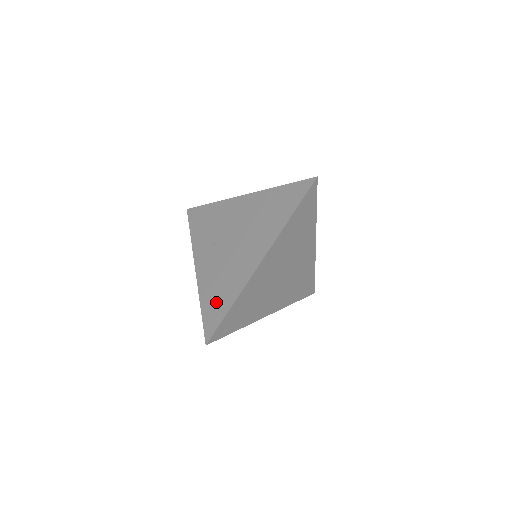
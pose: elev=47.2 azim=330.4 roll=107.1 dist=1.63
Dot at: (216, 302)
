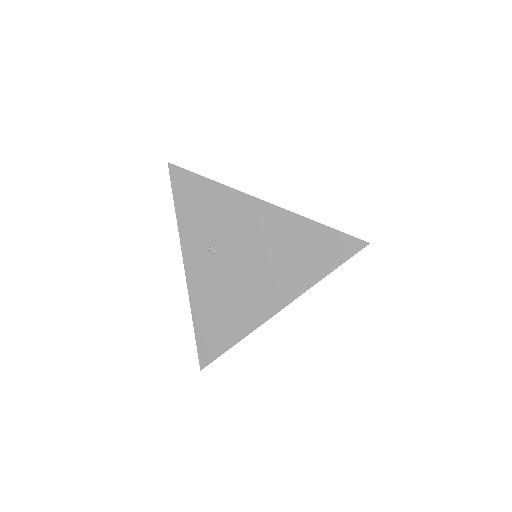
Dot at: (215, 329)
